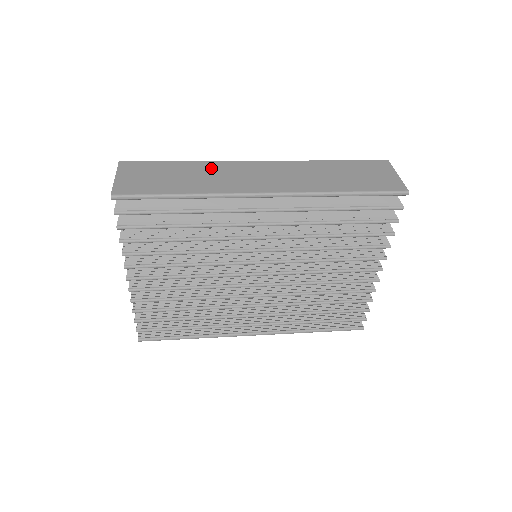
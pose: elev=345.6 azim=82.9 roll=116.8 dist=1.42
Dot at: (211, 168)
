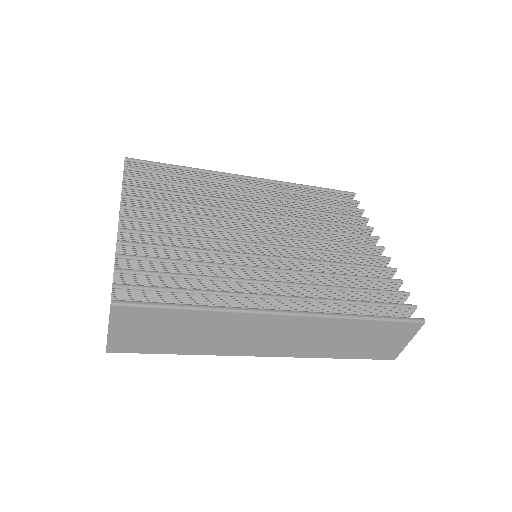
Dot at: occluded
